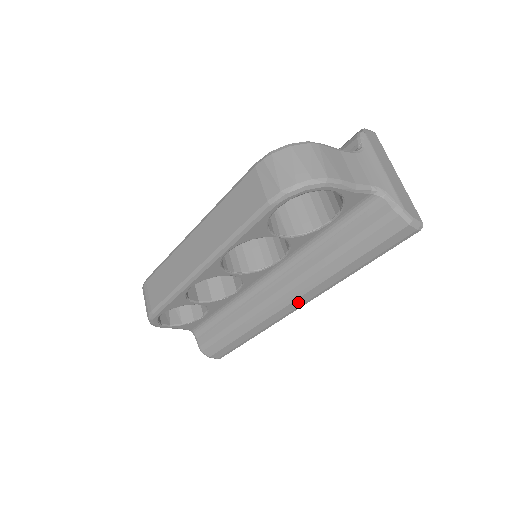
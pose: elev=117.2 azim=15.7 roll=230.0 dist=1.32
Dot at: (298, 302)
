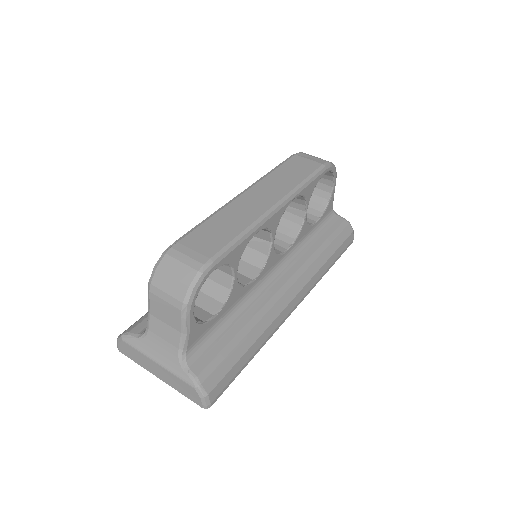
Dot at: (299, 296)
